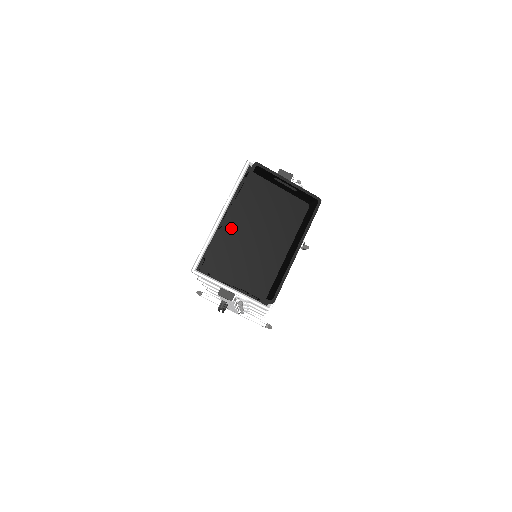
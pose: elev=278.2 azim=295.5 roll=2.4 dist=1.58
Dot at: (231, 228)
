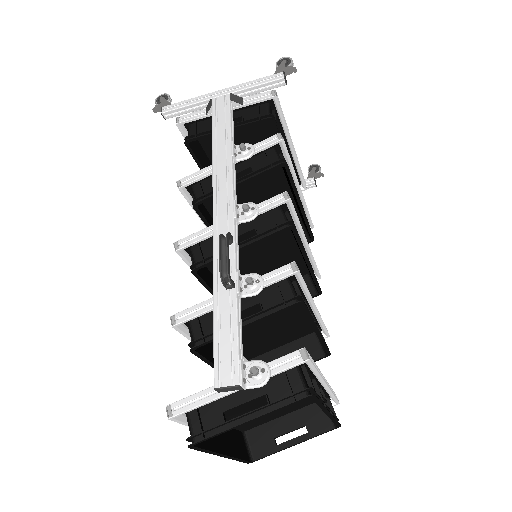
Dot at: (231, 418)
